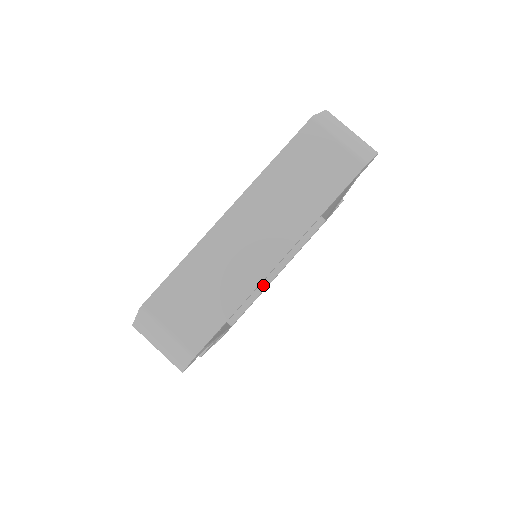
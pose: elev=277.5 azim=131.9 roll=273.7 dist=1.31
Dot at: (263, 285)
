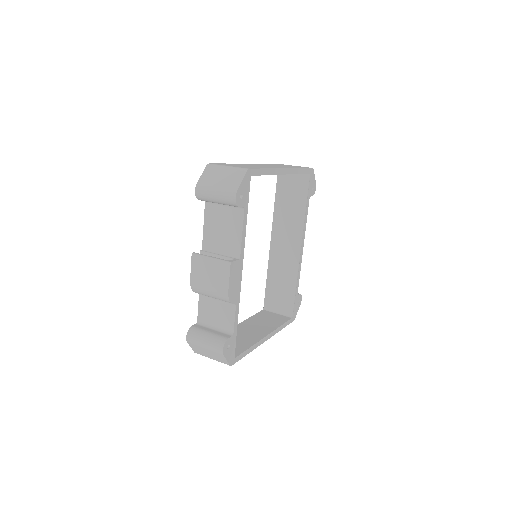
Dot at: (255, 341)
